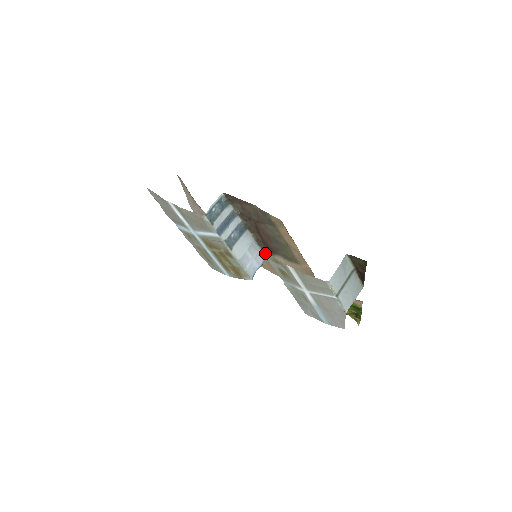
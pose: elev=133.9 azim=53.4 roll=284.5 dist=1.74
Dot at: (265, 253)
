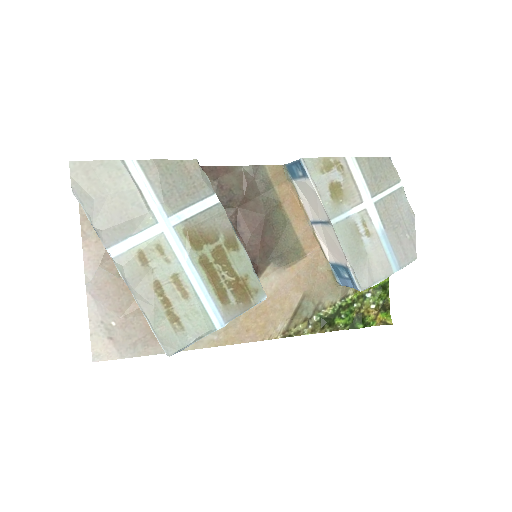
Dot at: (310, 164)
